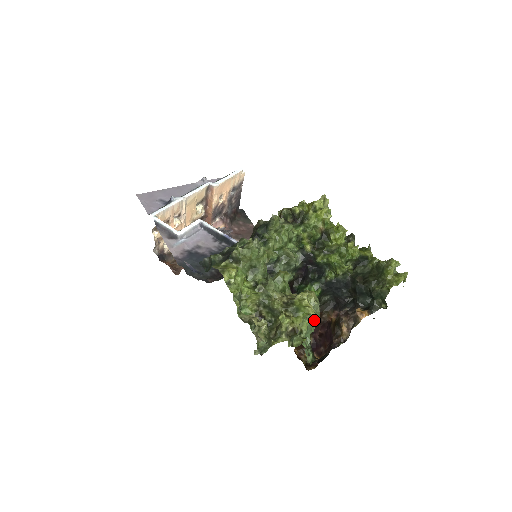
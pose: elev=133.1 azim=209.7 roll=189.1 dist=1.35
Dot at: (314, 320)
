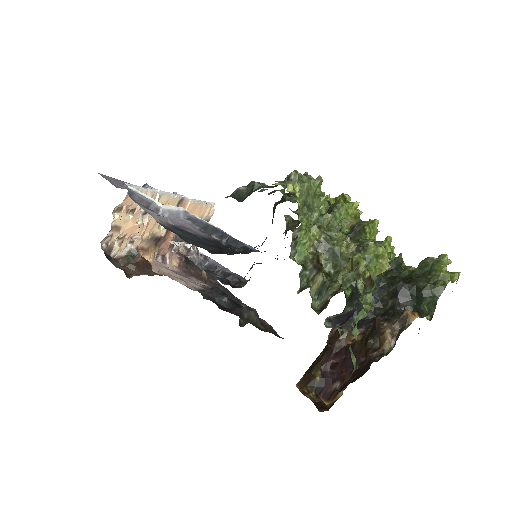
Dot at: occluded
